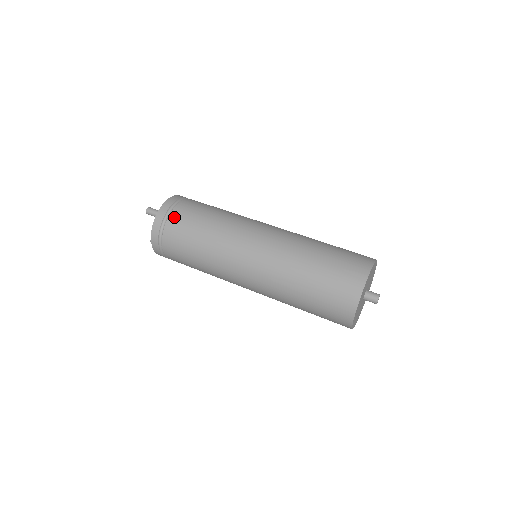
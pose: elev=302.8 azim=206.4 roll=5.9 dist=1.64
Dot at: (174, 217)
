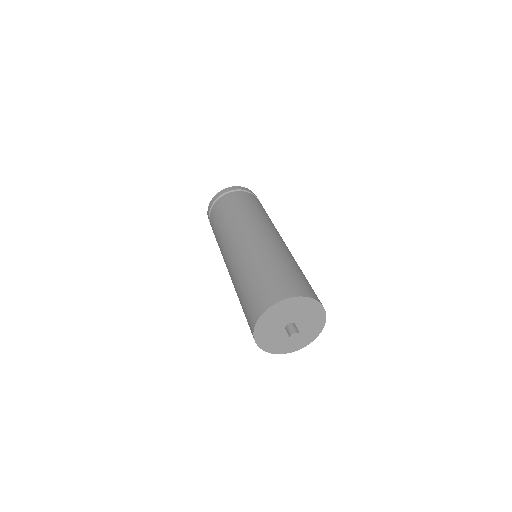
Dot at: (229, 195)
